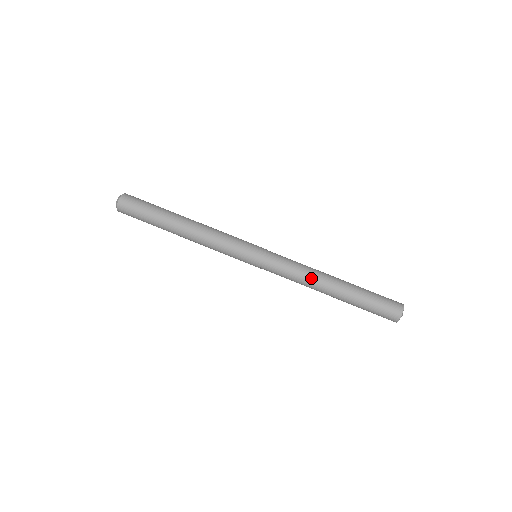
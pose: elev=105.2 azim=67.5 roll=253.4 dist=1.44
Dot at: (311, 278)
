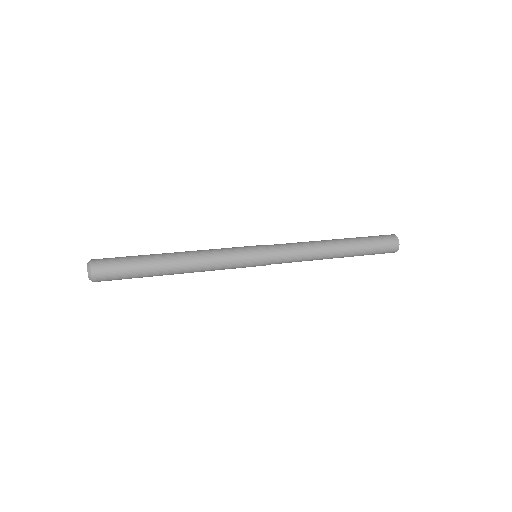
Dot at: (316, 248)
